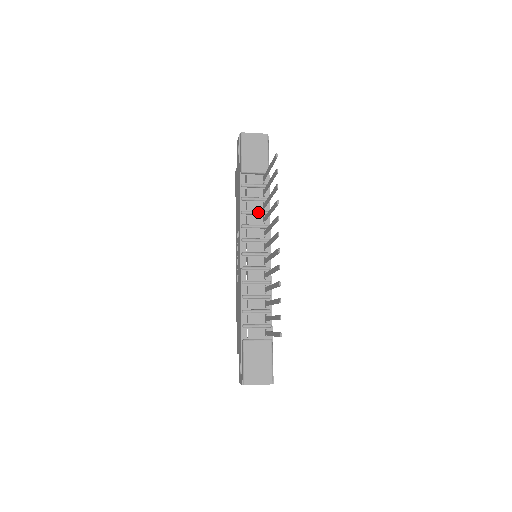
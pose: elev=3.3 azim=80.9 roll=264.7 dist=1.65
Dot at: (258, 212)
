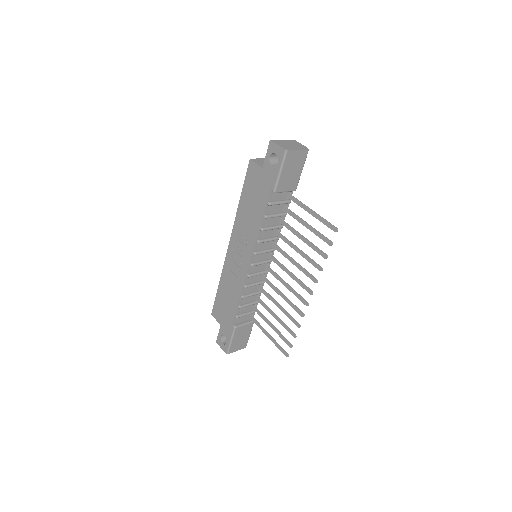
Dot at: (275, 228)
